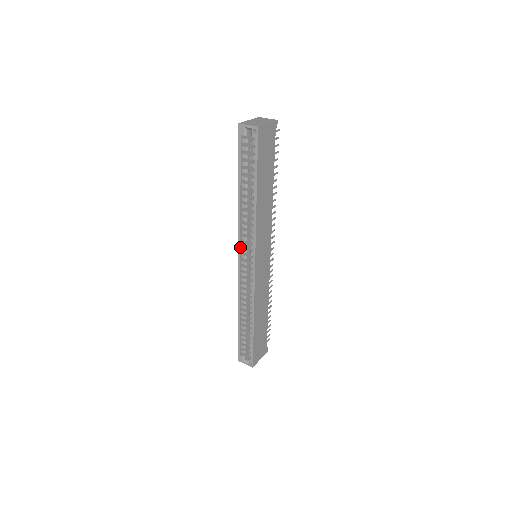
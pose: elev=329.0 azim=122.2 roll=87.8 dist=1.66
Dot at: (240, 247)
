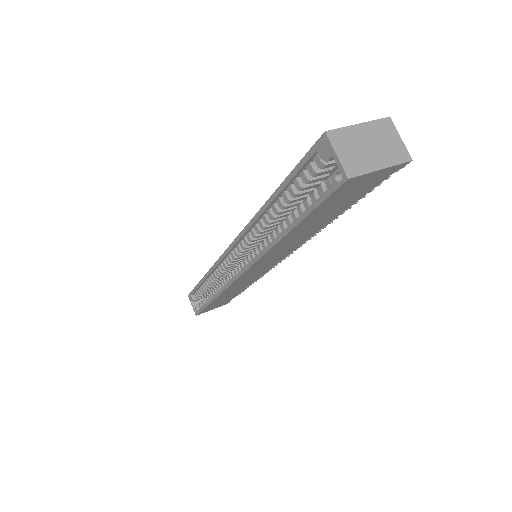
Dot at: (236, 243)
